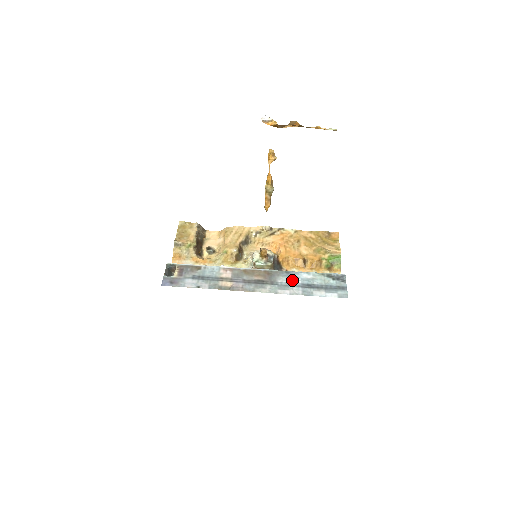
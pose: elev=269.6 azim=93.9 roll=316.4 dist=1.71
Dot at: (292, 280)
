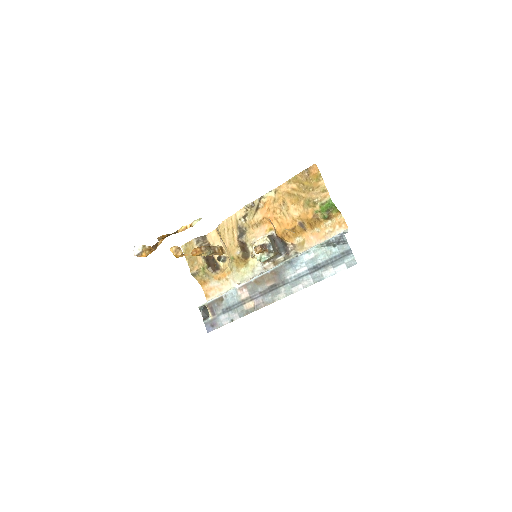
Dot at: (298, 270)
